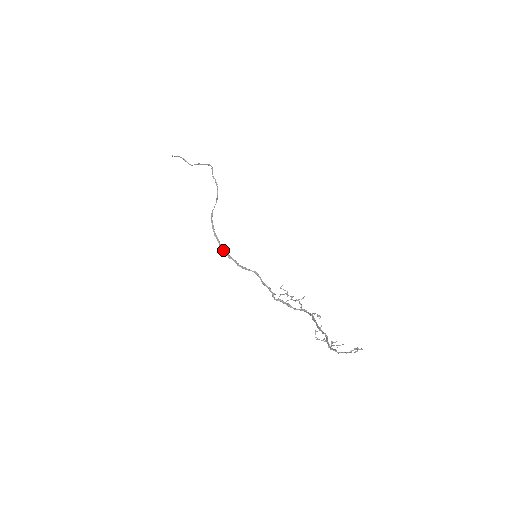
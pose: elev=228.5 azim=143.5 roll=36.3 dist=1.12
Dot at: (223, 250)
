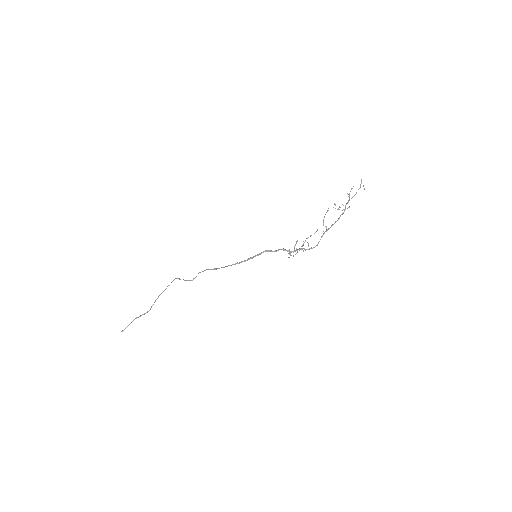
Dot at: (230, 265)
